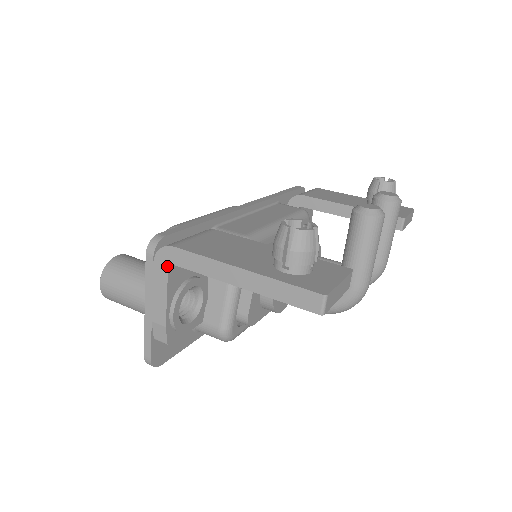
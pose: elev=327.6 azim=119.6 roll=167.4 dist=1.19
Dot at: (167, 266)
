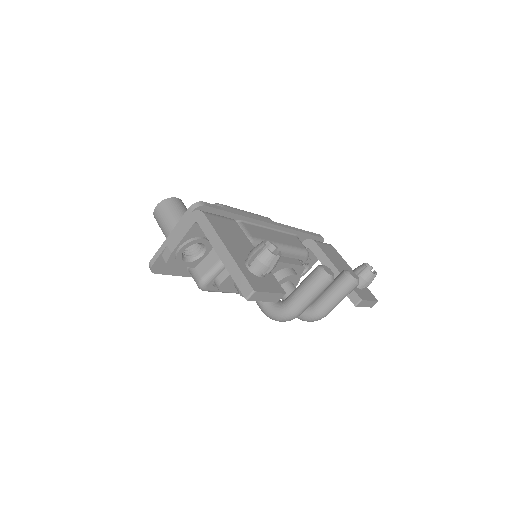
Dot at: (194, 221)
